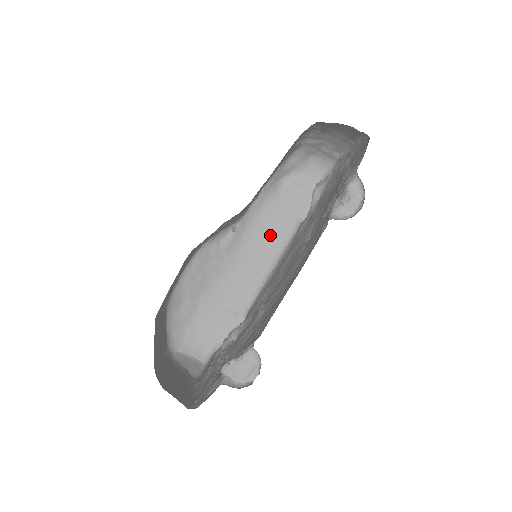
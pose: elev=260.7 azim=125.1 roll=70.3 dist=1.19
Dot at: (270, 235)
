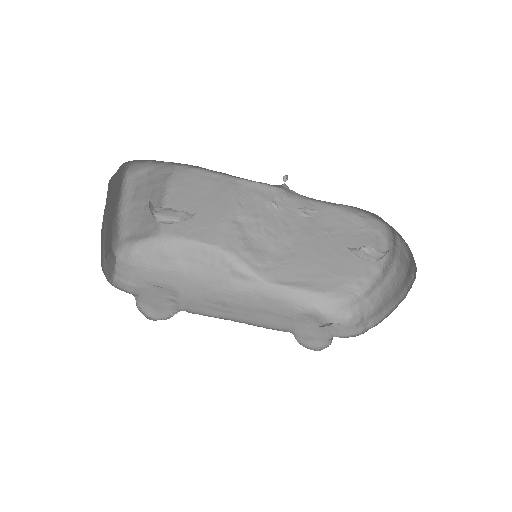
Dot at: (264, 313)
